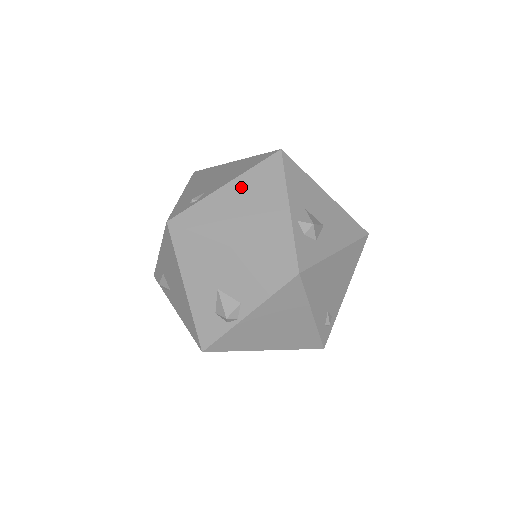
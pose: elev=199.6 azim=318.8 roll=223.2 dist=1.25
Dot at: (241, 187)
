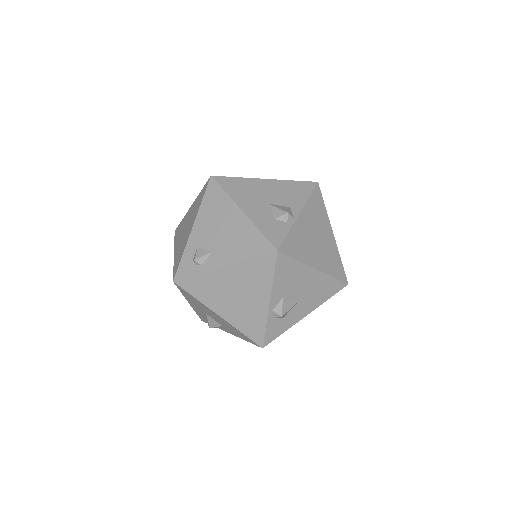
Dot at: occluded
